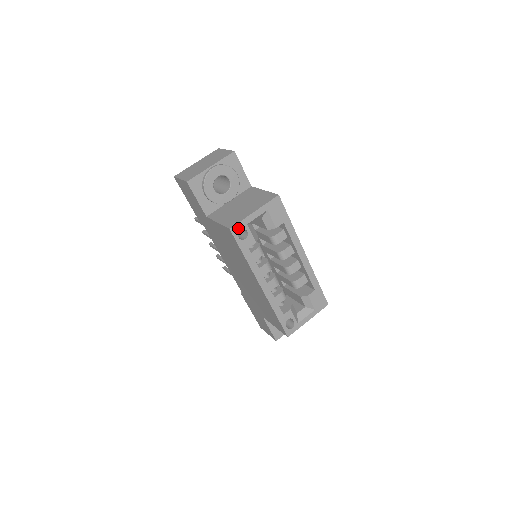
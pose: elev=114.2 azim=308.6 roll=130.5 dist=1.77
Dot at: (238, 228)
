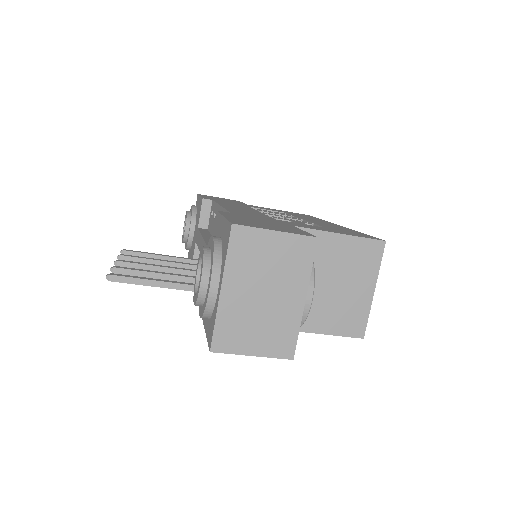
Dot at: (363, 324)
